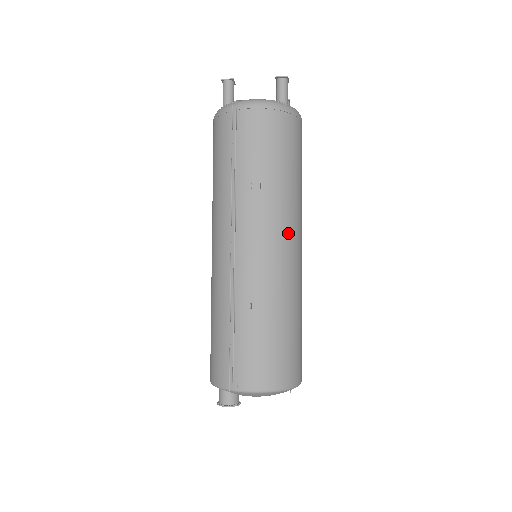
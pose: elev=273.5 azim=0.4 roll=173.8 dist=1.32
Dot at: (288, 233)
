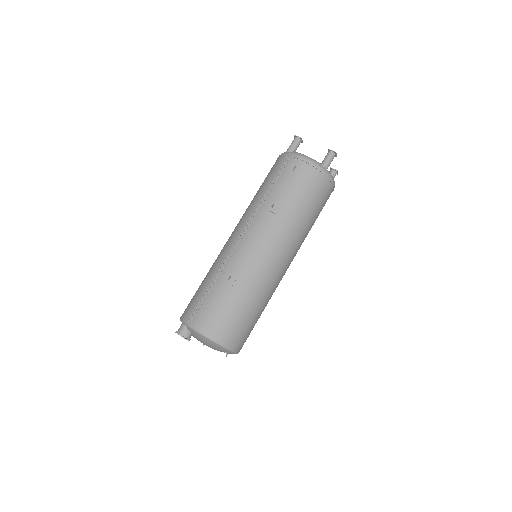
Dot at: (280, 248)
